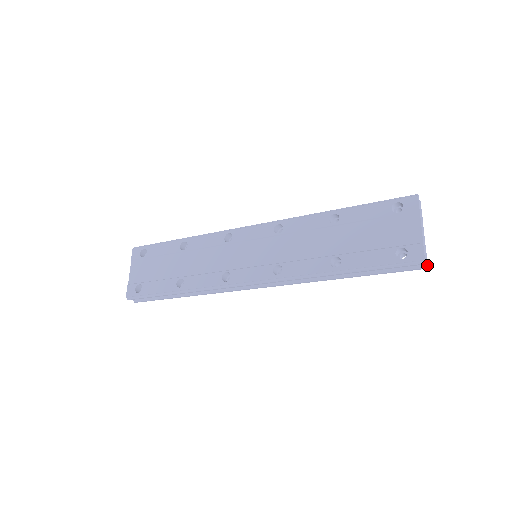
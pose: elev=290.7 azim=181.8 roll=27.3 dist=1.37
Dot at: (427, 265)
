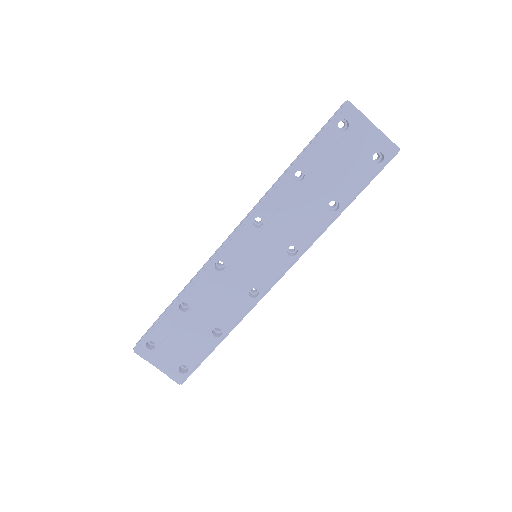
Dot at: occluded
